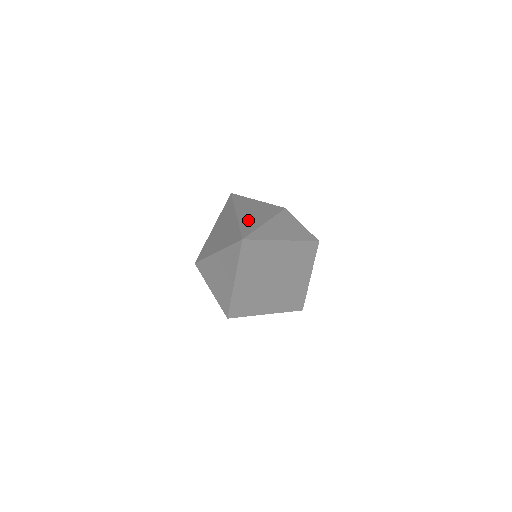
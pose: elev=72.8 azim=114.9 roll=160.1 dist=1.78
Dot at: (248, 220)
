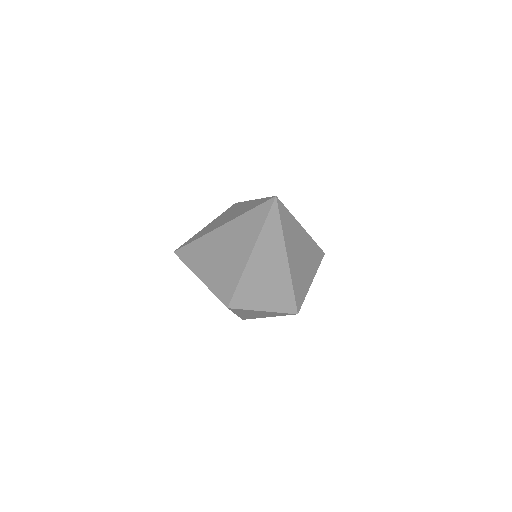
Dot at: (241, 211)
